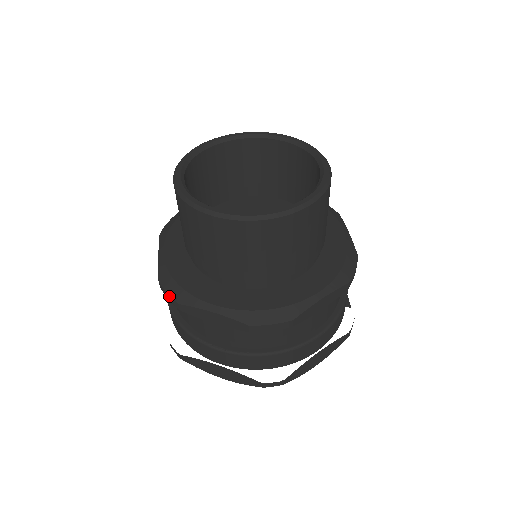
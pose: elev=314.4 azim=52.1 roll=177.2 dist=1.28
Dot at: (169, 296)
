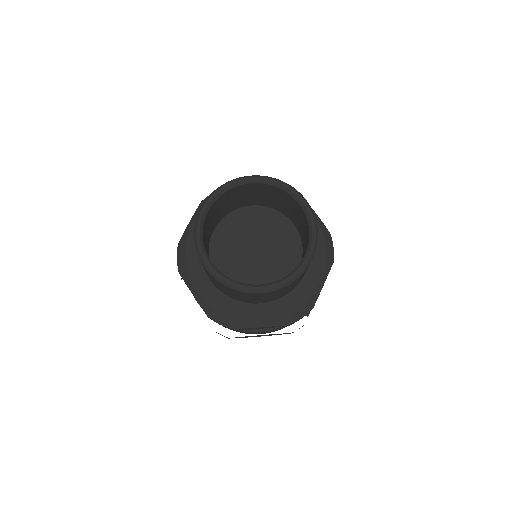
Dot at: (177, 262)
